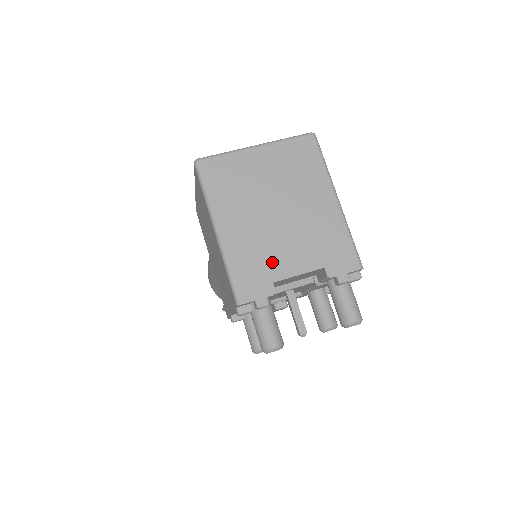
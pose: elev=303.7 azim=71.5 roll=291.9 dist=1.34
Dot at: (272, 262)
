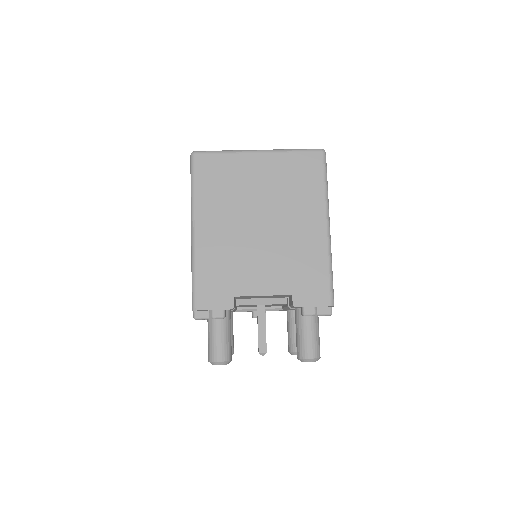
Dot at: (239, 275)
